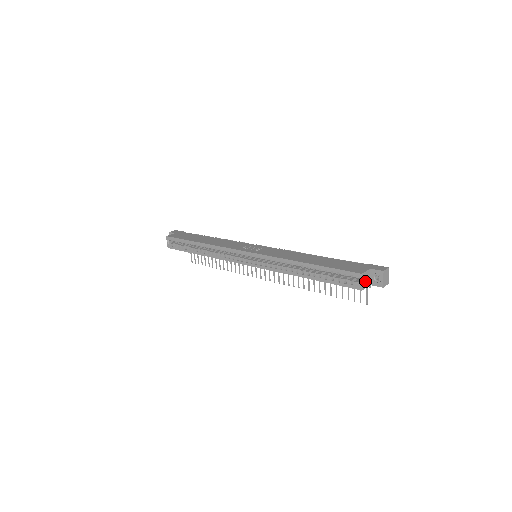
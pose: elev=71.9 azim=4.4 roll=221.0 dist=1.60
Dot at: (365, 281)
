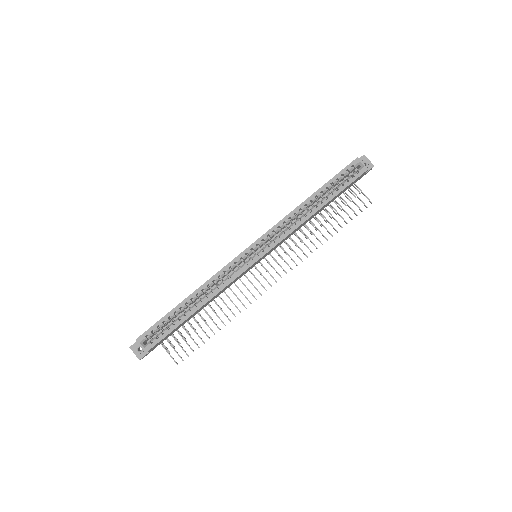
Dot at: (362, 166)
